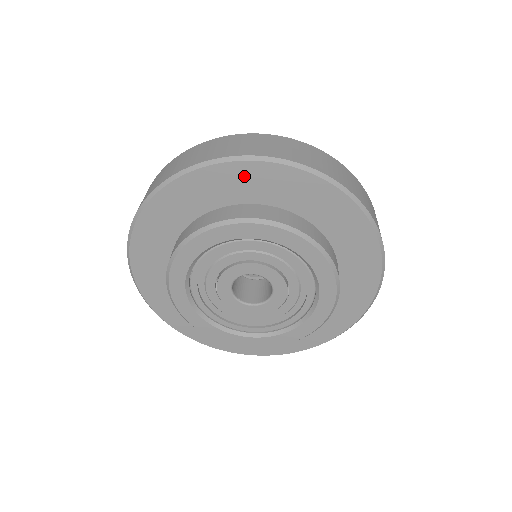
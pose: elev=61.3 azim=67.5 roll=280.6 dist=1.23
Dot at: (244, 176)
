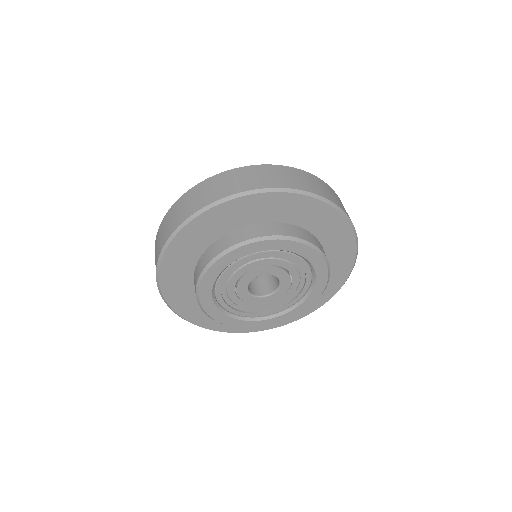
Dot at: (320, 213)
